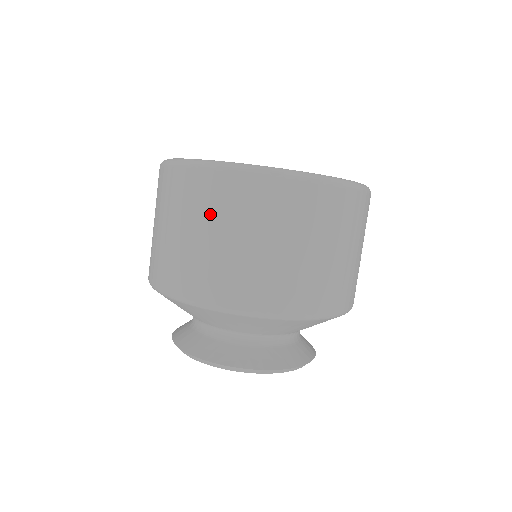
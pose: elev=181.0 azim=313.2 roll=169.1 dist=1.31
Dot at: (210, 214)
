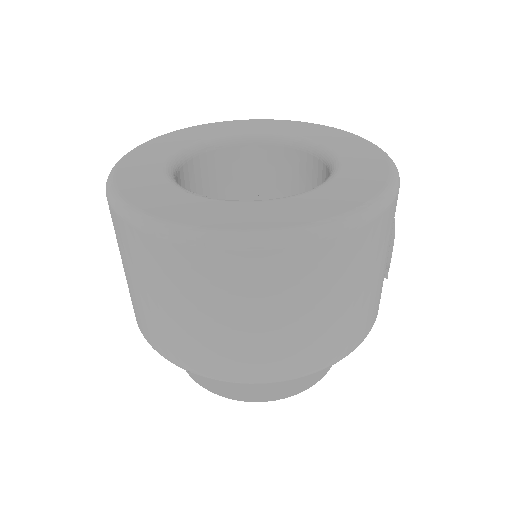
Dot at: (120, 250)
